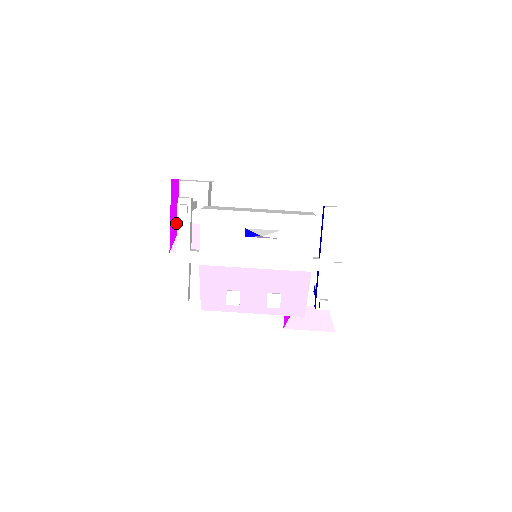
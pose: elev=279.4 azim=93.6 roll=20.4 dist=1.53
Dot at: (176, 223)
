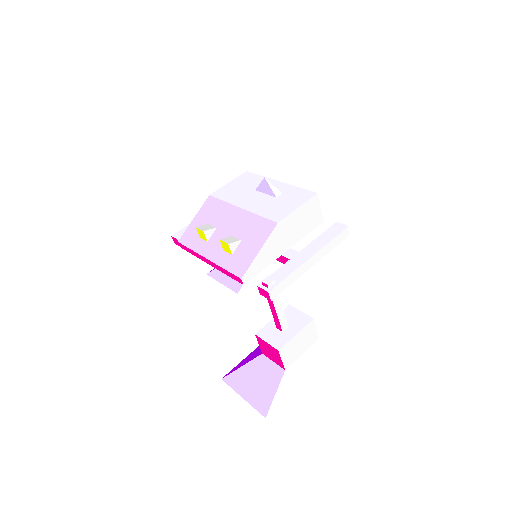
Dot at: occluded
